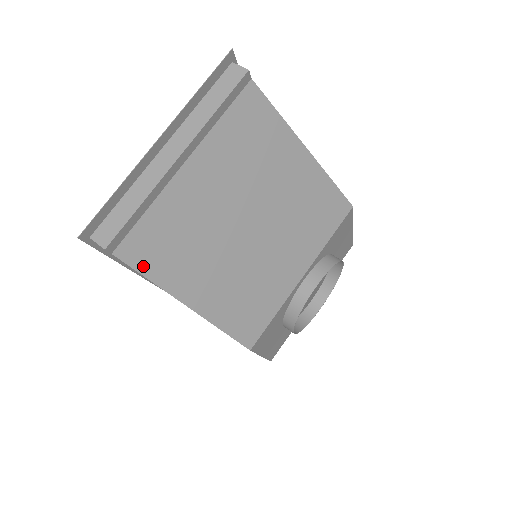
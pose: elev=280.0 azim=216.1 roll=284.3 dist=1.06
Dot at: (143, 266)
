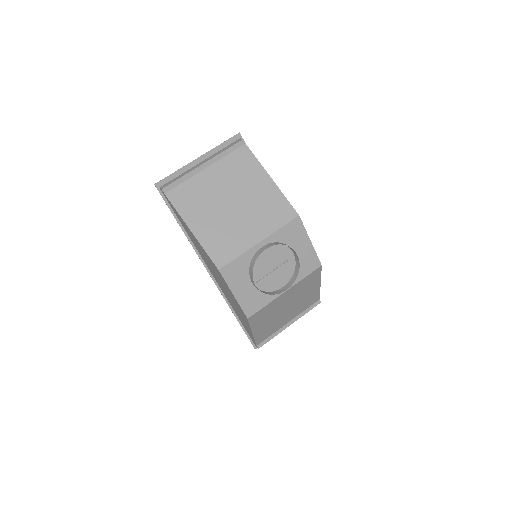
Dot at: (176, 204)
